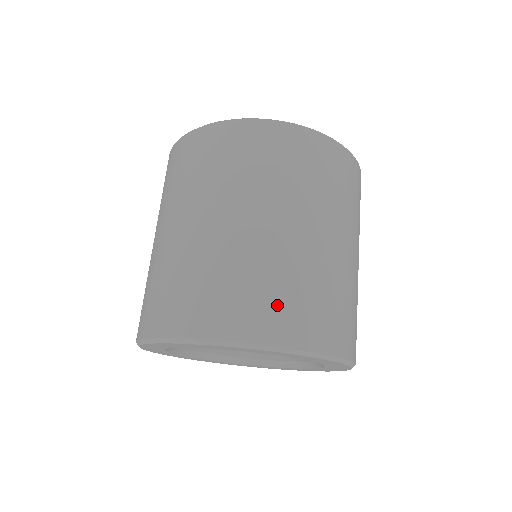
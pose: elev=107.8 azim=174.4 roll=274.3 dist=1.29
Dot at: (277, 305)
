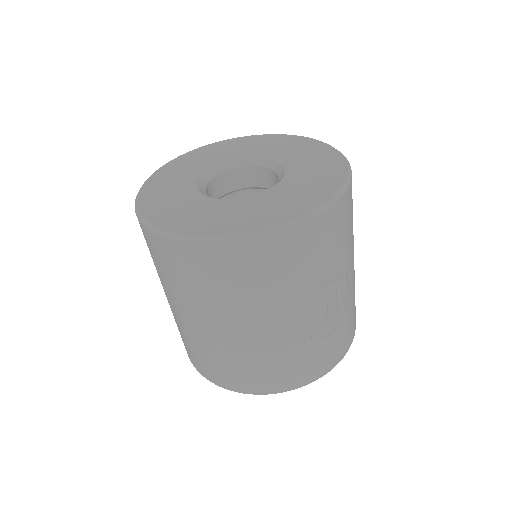
Dot at: (204, 363)
